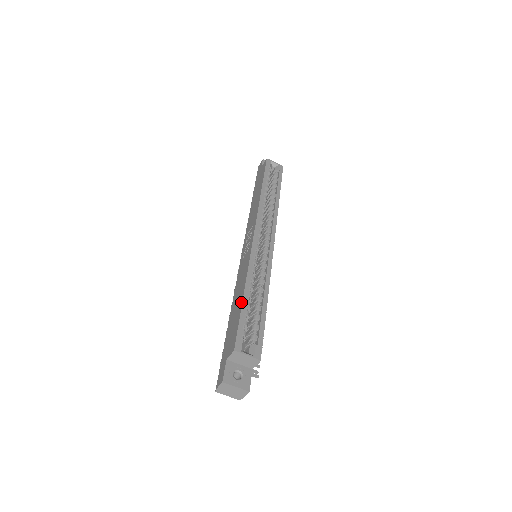
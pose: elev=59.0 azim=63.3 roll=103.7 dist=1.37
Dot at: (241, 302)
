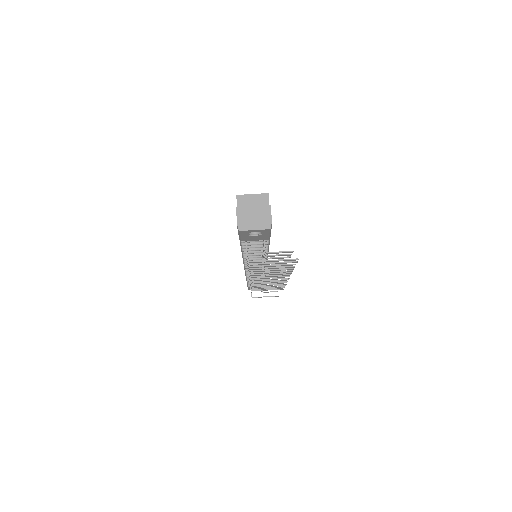
Dot at: occluded
